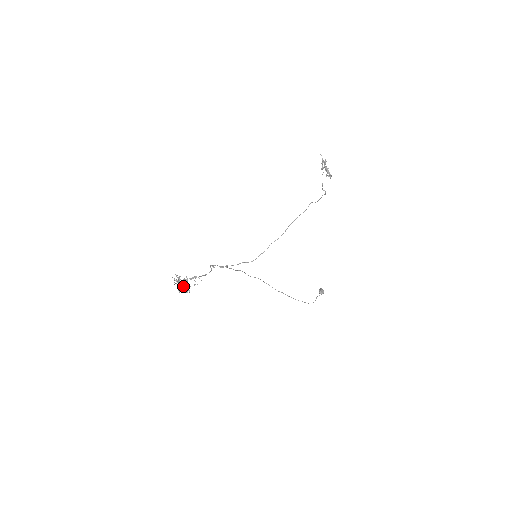
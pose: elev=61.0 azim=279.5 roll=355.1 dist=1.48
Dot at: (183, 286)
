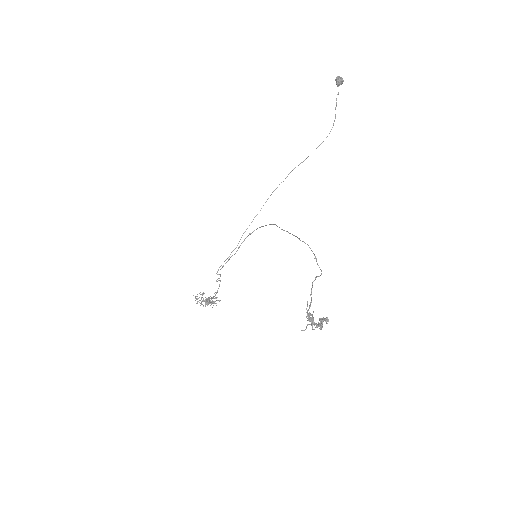
Dot at: occluded
